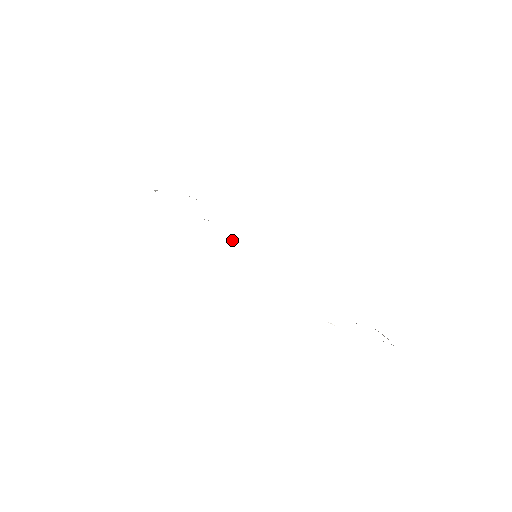
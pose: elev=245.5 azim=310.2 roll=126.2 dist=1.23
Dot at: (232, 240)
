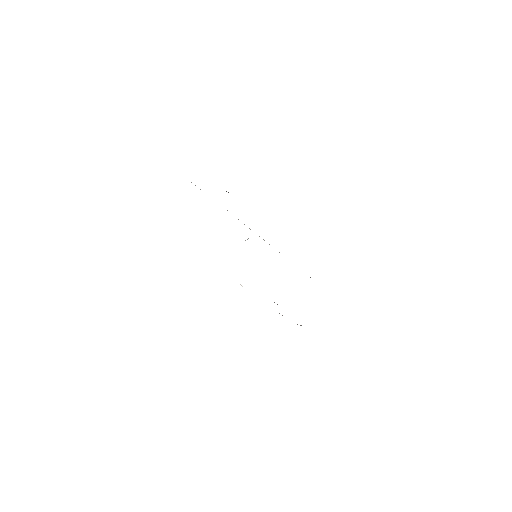
Dot at: occluded
